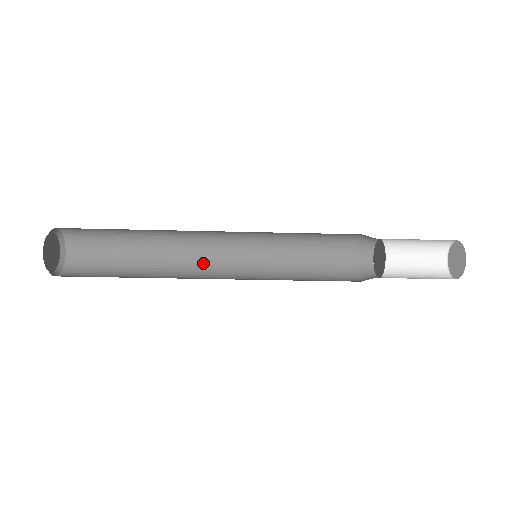
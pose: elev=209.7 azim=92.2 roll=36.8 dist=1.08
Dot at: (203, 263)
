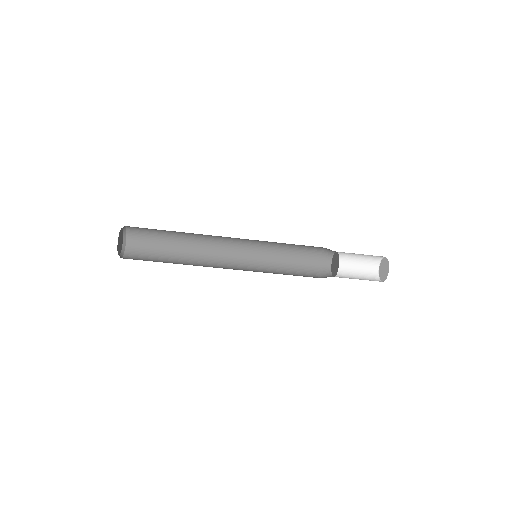
Dot at: (219, 263)
